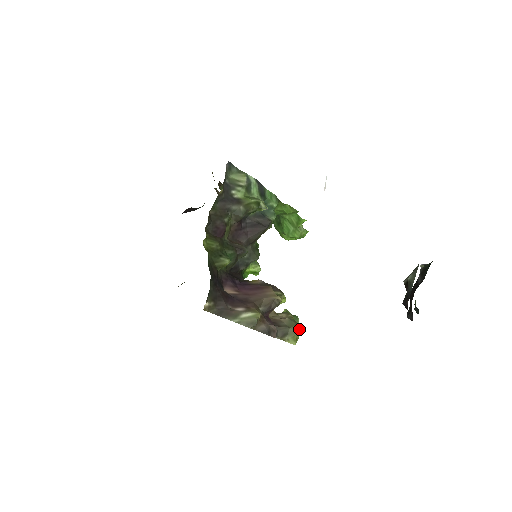
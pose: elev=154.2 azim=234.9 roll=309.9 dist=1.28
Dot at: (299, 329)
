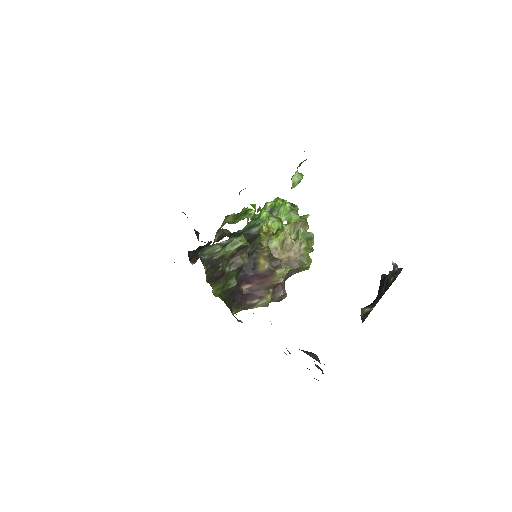
Dot at: (308, 265)
